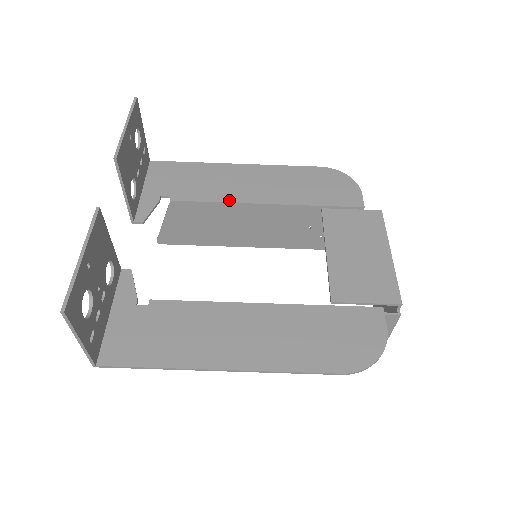
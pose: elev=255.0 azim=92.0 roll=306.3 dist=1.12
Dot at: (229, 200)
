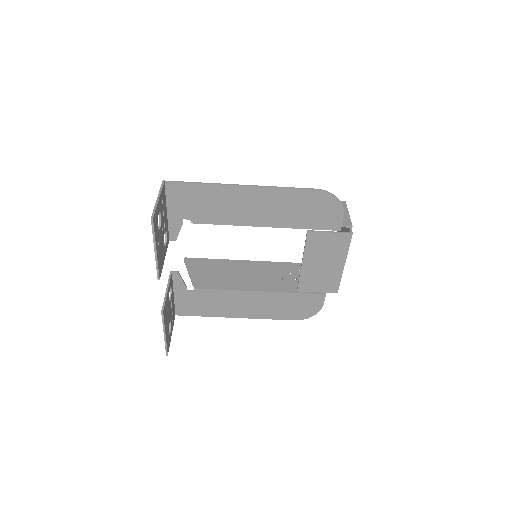
Dot at: (237, 224)
